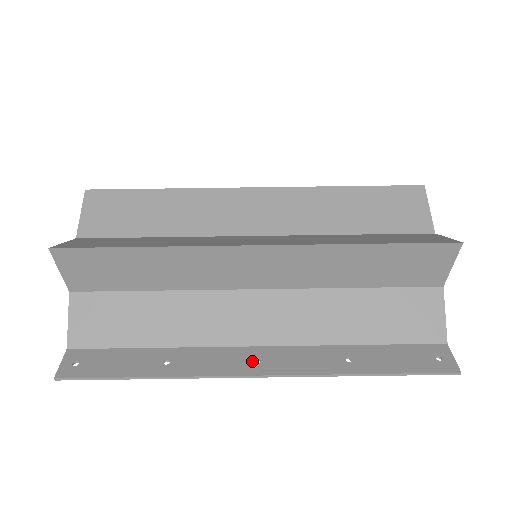
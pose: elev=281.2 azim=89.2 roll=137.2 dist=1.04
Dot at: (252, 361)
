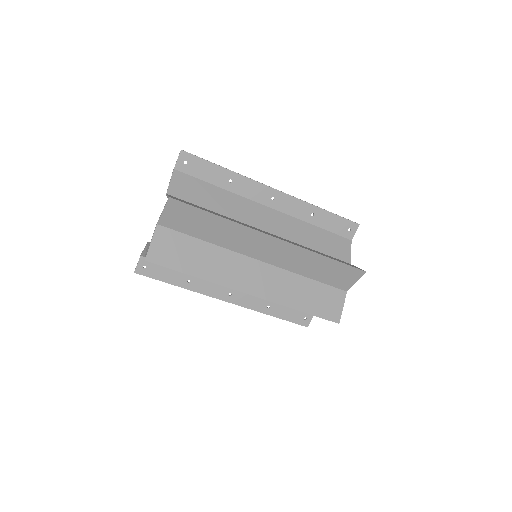
Dot at: (228, 294)
